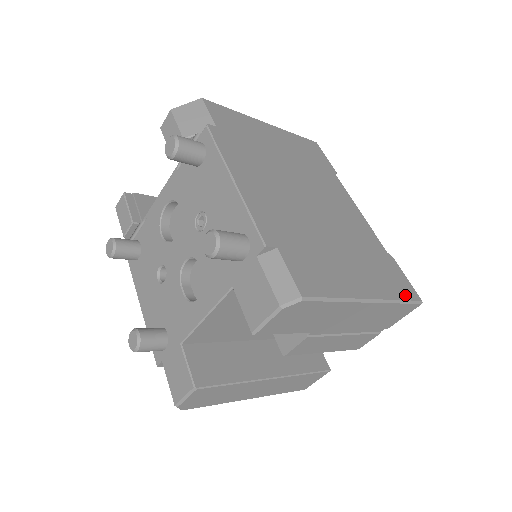
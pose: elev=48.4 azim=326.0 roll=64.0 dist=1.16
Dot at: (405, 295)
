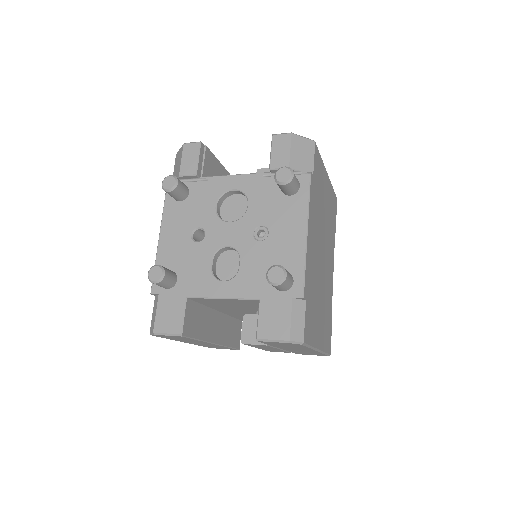
Dot at: (328, 349)
